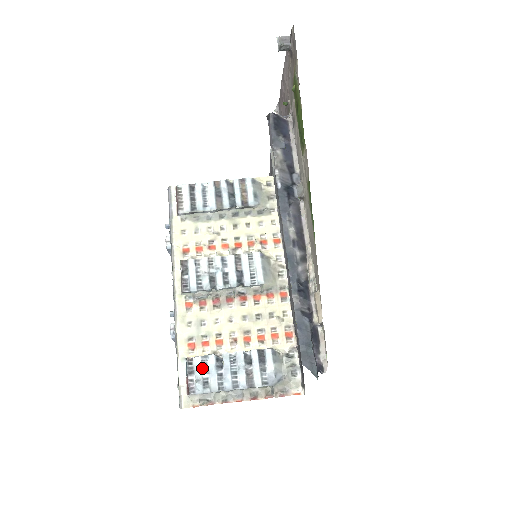
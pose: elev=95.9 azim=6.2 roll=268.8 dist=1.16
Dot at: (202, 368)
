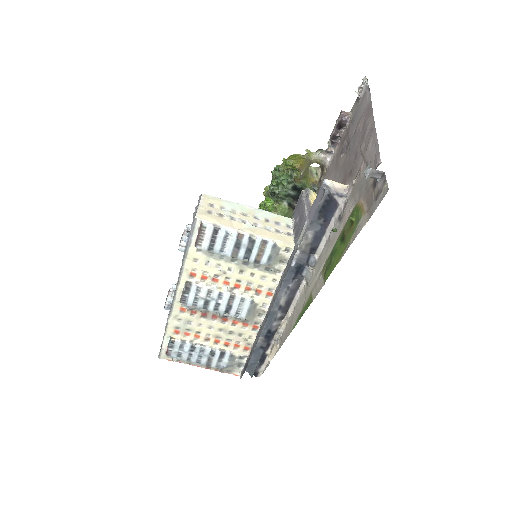
Dot at: (180, 348)
